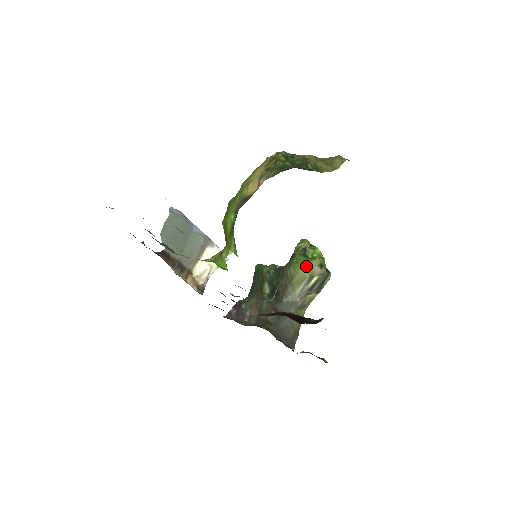
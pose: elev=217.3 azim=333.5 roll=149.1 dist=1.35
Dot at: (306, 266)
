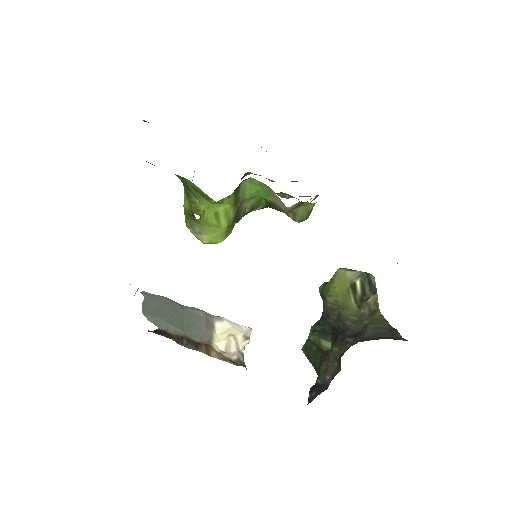
Dot at: (337, 281)
